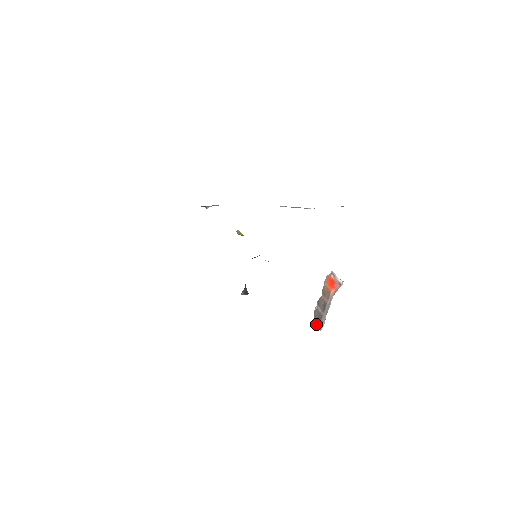
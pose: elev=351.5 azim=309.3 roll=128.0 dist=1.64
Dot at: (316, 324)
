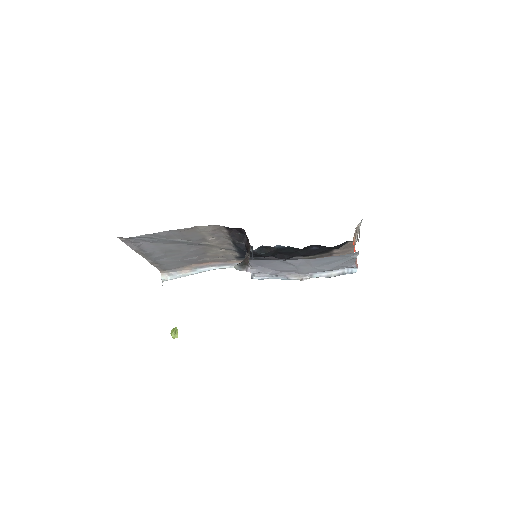
Dot at: (359, 234)
